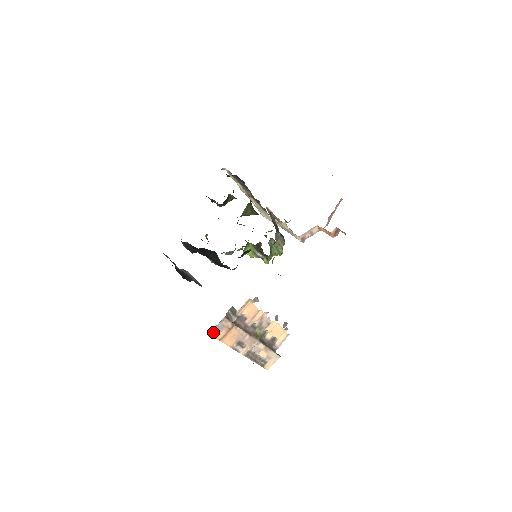
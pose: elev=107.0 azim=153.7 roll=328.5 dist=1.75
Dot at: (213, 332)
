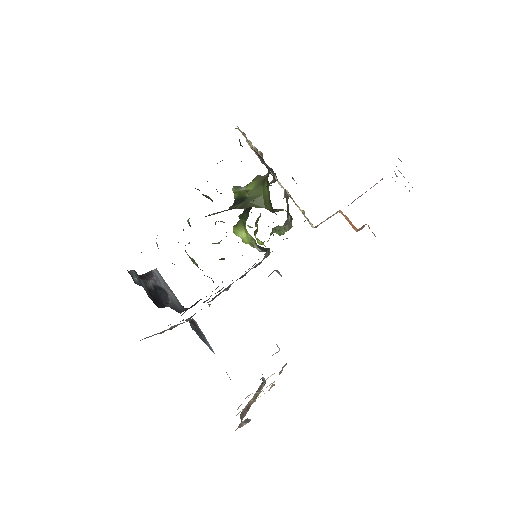
Dot at: occluded
